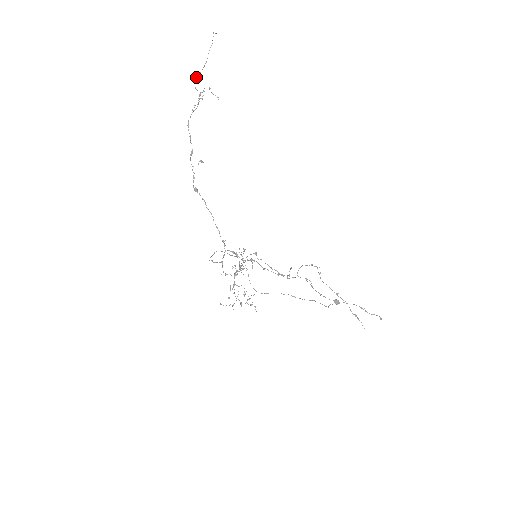
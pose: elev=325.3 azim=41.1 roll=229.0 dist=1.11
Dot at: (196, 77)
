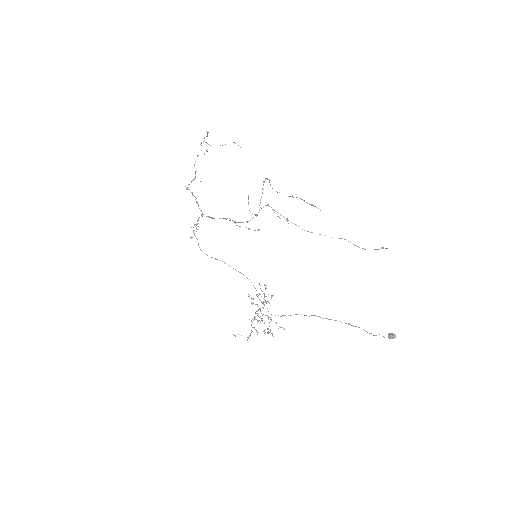
Dot at: occluded
